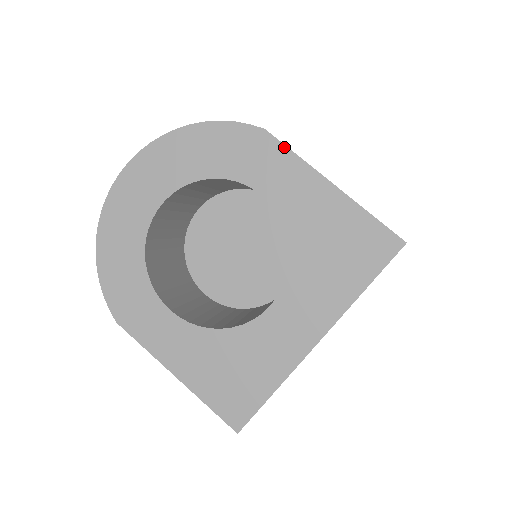
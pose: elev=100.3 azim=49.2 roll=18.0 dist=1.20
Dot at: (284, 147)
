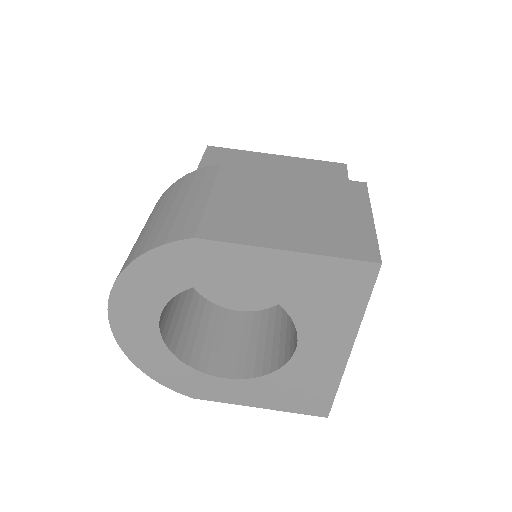
Dot at: (222, 244)
